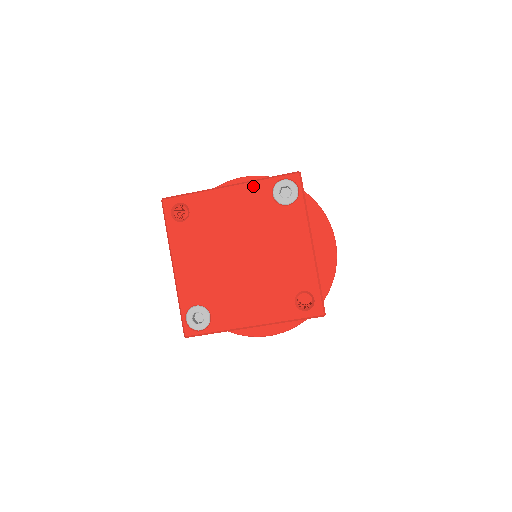
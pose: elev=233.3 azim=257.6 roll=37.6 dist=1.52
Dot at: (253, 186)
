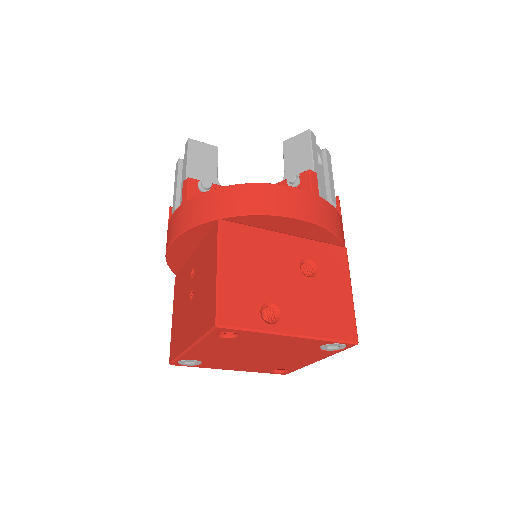
Dot at: (313, 341)
